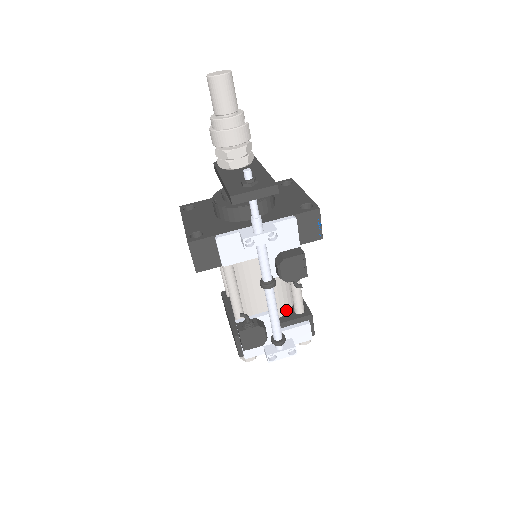
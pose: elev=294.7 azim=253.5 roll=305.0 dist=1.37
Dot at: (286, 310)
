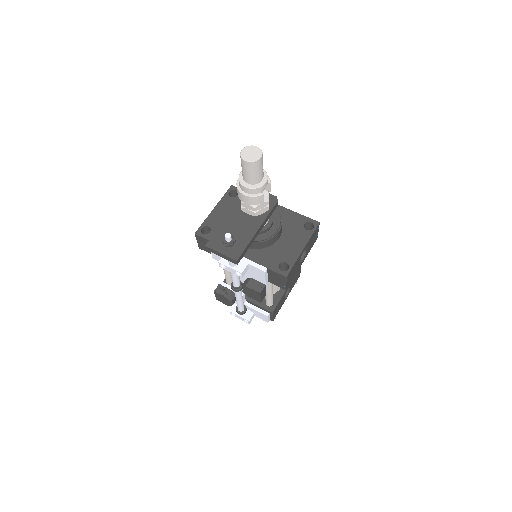
Dot at: occluded
